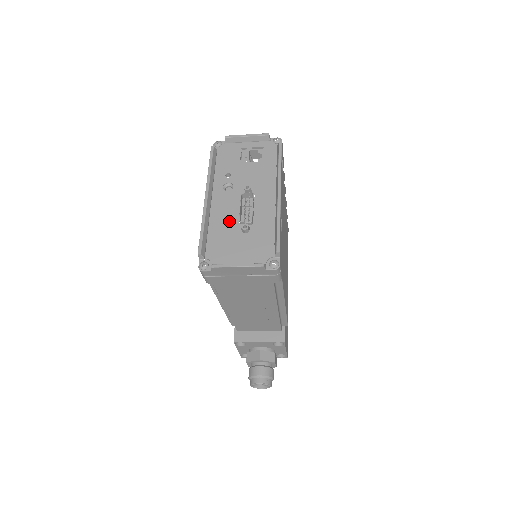
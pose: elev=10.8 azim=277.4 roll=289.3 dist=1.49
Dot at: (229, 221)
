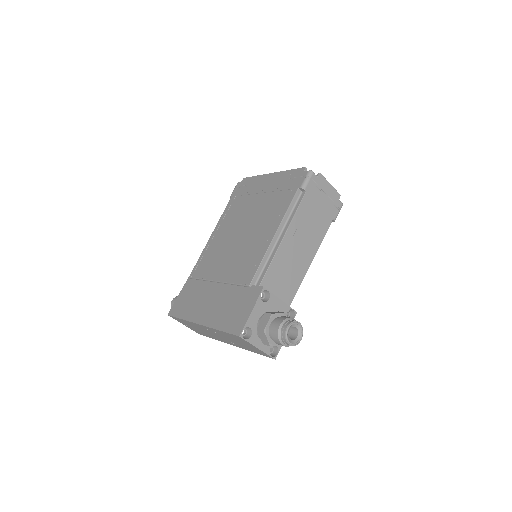
Dot at: occluded
